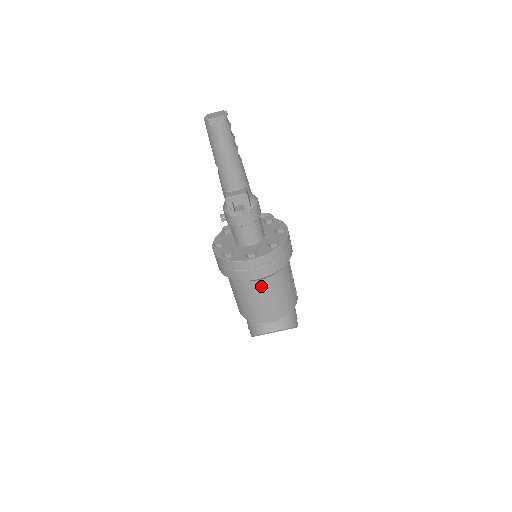
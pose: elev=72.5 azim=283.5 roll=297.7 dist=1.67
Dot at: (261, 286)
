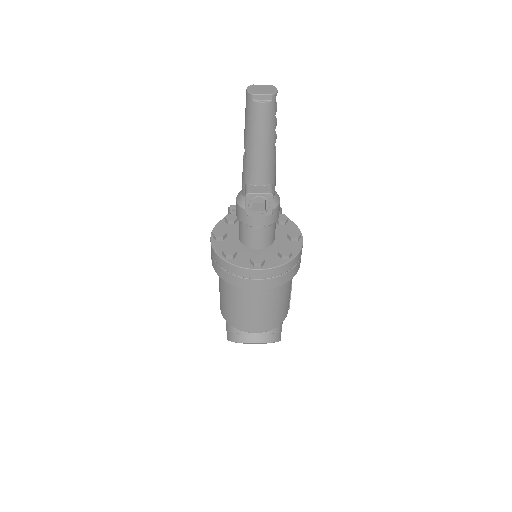
Dot at: (257, 296)
